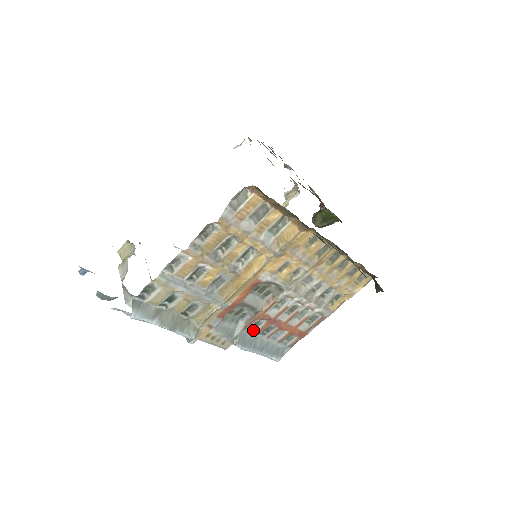
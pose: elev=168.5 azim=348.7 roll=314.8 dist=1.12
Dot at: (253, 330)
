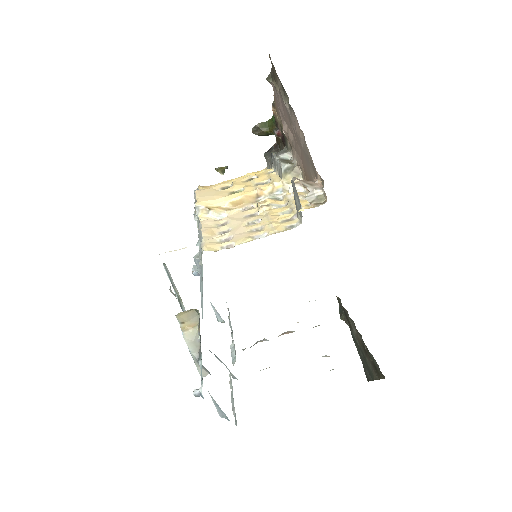
Dot at: occluded
